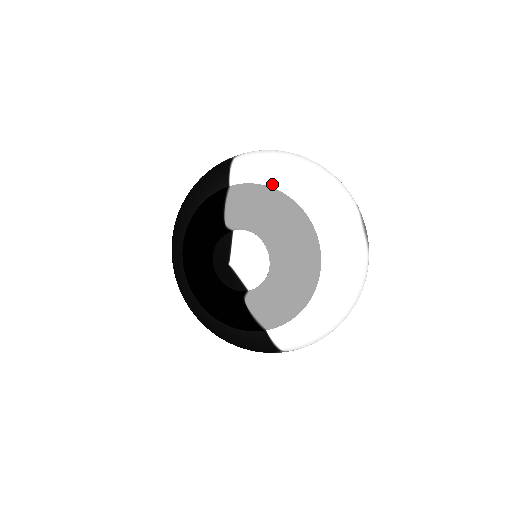
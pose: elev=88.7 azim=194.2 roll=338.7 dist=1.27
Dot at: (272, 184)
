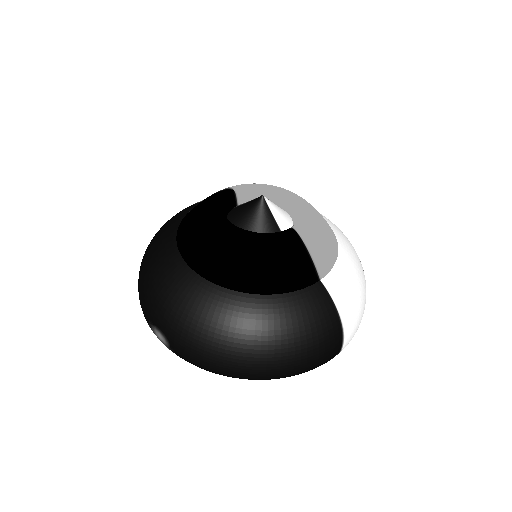
Dot at: occluded
